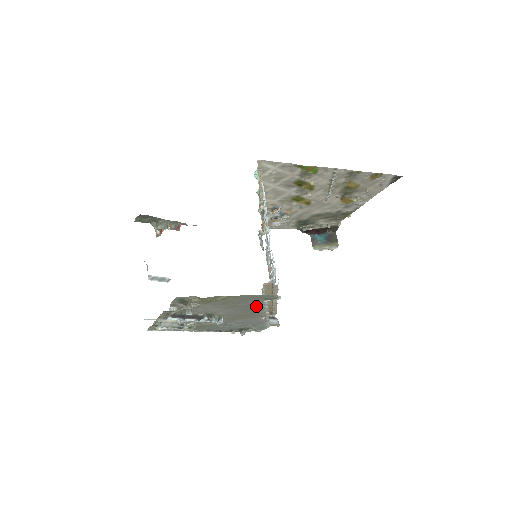
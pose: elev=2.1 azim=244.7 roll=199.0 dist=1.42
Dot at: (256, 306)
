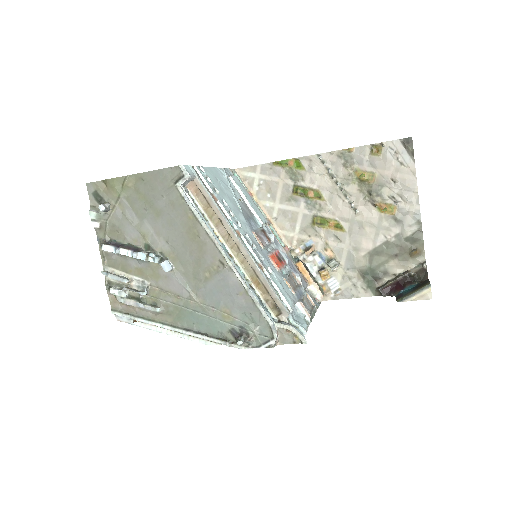
Dot at: (184, 214)
